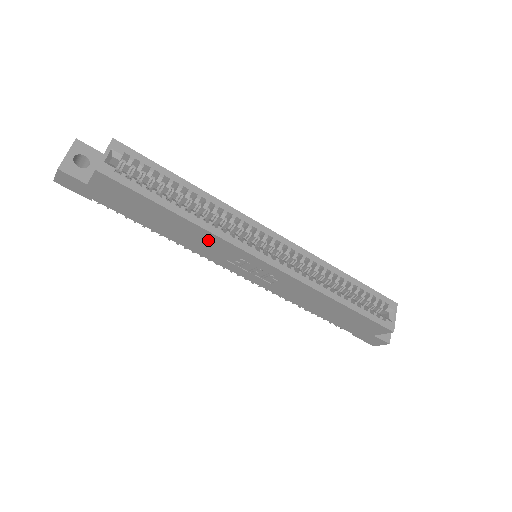
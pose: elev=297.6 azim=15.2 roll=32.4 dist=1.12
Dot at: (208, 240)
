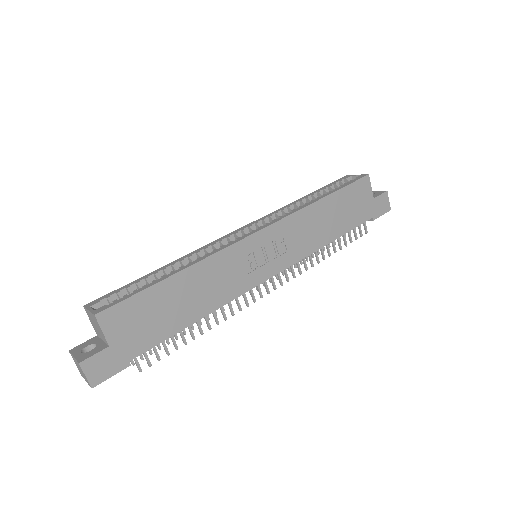
Dot at: (215, 271)
